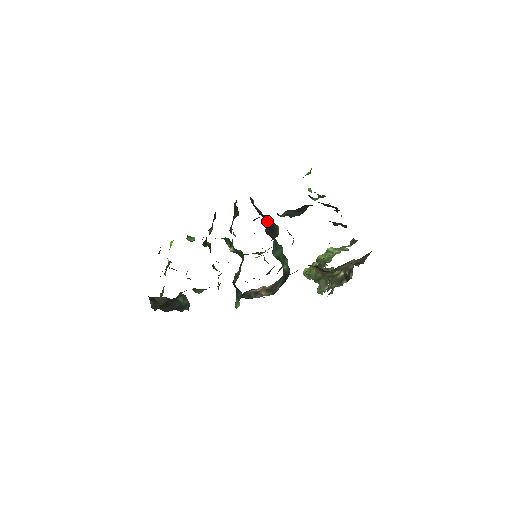
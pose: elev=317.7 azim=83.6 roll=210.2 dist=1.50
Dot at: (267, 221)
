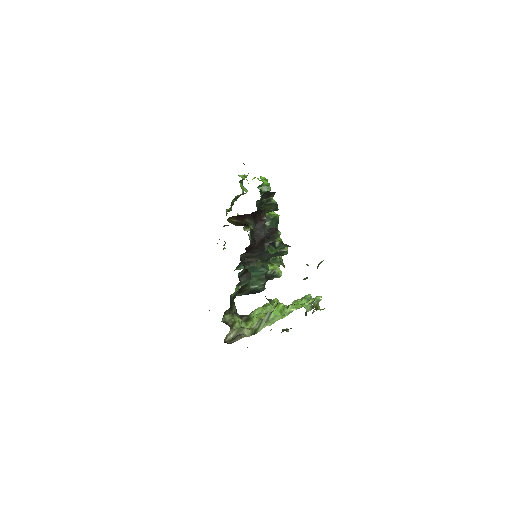
Dot at: (257, 246)
